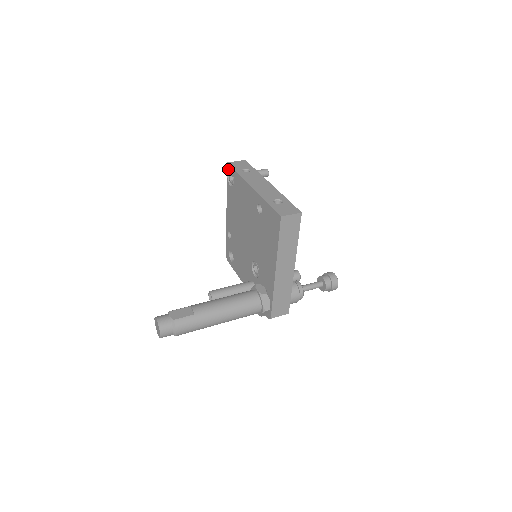
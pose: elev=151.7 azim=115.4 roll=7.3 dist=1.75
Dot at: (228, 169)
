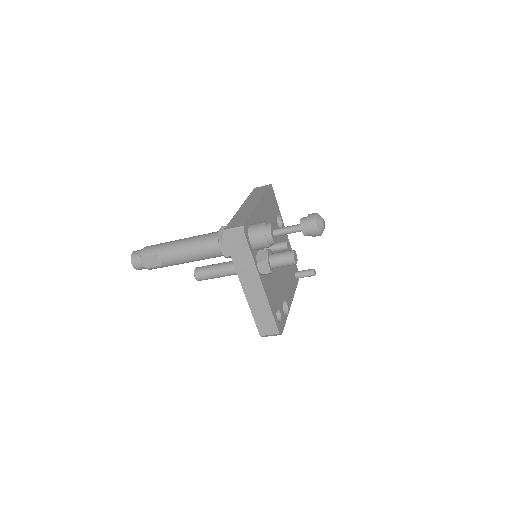
Dot at: occluded
